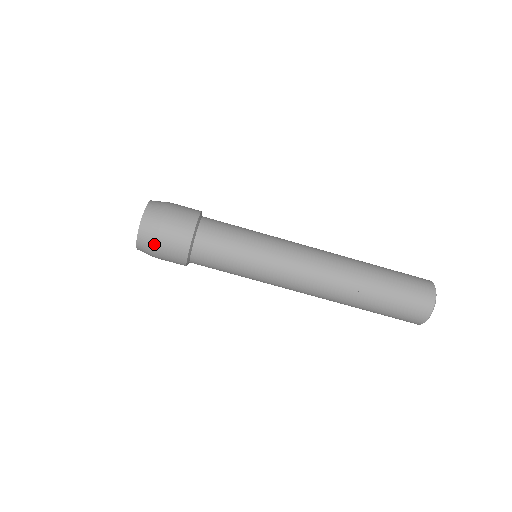
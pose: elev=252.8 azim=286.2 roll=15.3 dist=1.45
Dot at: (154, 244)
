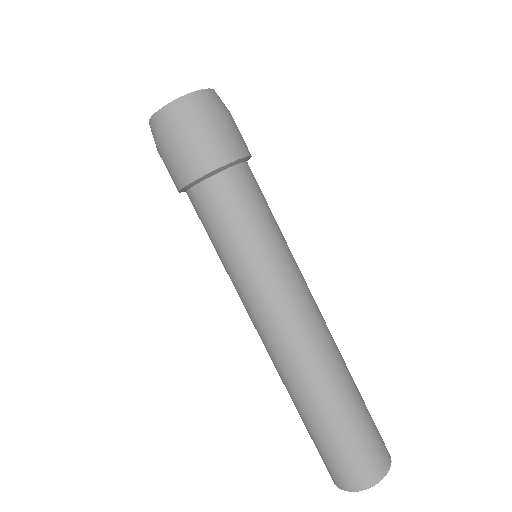
Dot at: (180, 128)
